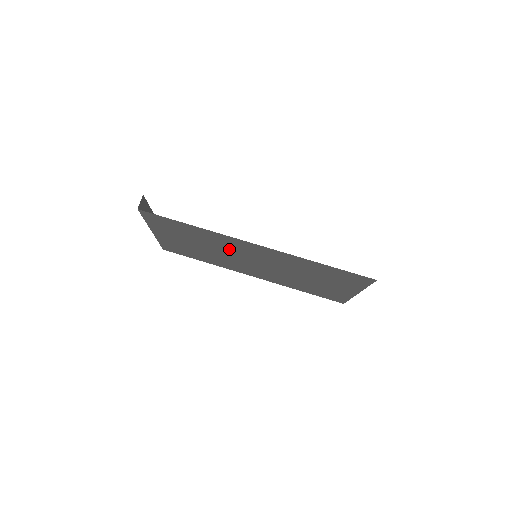
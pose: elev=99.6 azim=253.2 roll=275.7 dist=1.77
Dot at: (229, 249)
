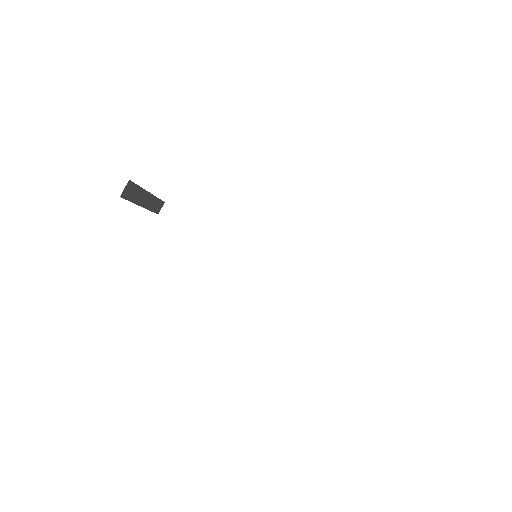
Dot at: occluded
